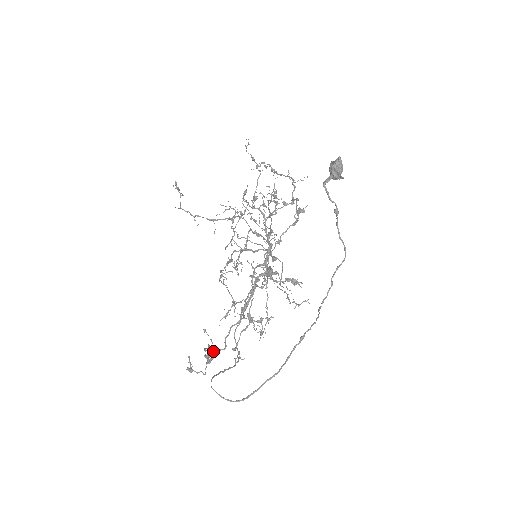
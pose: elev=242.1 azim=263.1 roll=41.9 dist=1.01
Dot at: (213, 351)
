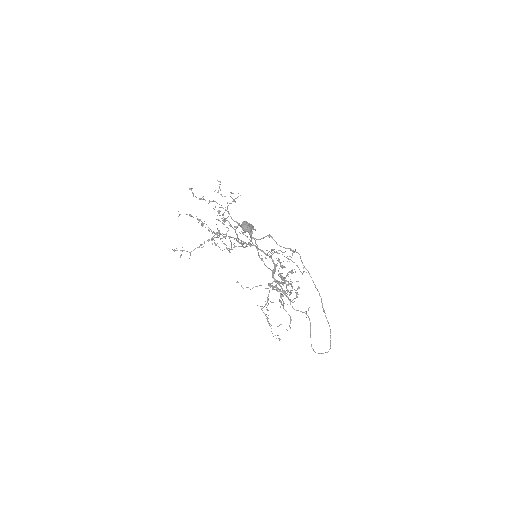
Dot at: (282, 265)
